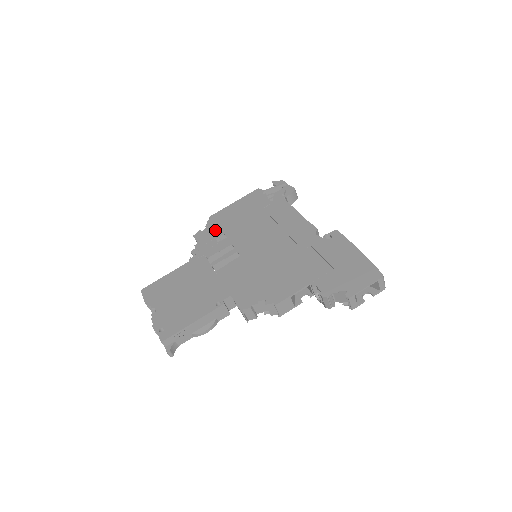
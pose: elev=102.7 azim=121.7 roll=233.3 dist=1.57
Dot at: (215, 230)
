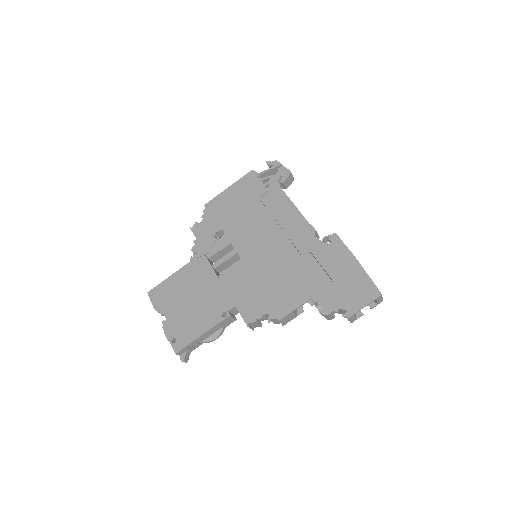
Dot at: (212, 223)
